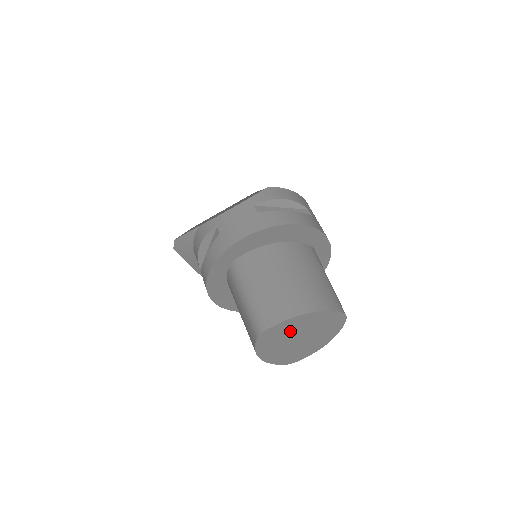
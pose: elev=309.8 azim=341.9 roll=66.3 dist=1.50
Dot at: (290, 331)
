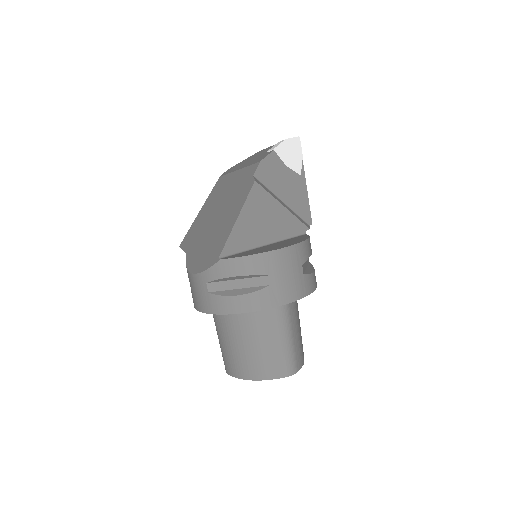
Dot at: occluded
